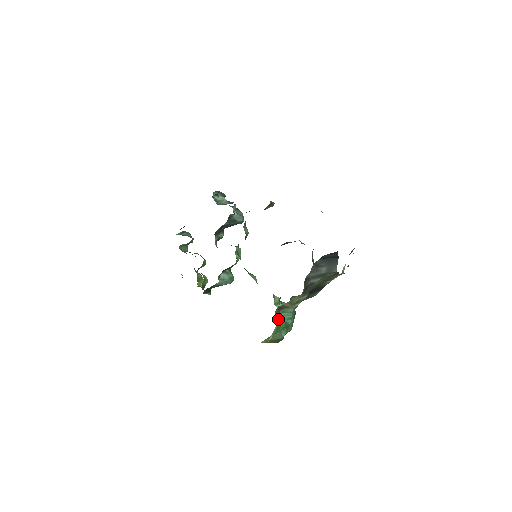
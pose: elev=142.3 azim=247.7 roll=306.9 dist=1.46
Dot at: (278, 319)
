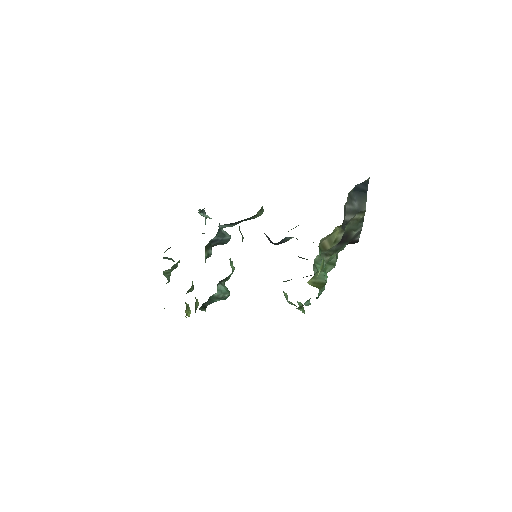
Dot at: occluded
